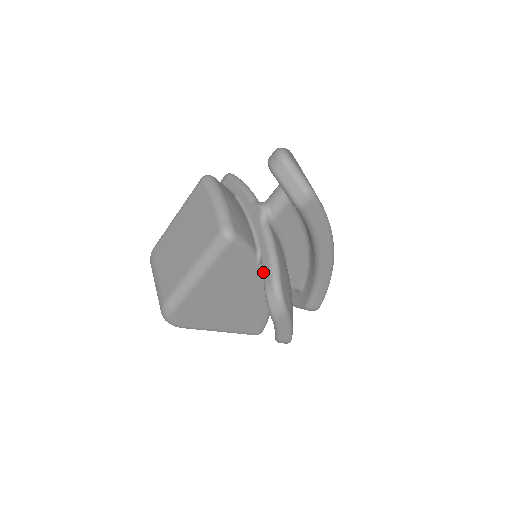
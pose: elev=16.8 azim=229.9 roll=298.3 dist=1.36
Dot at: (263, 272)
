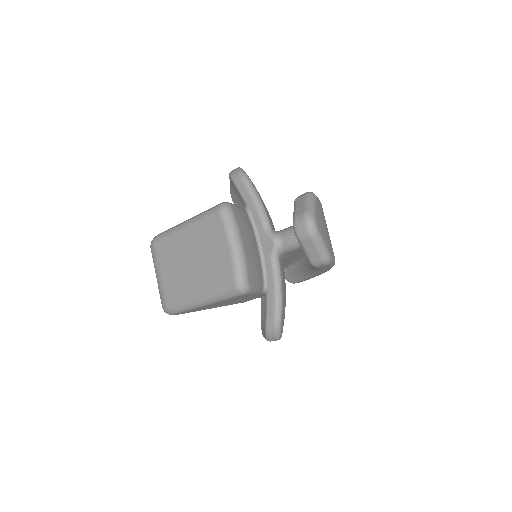
Dot at: (266, 308)
